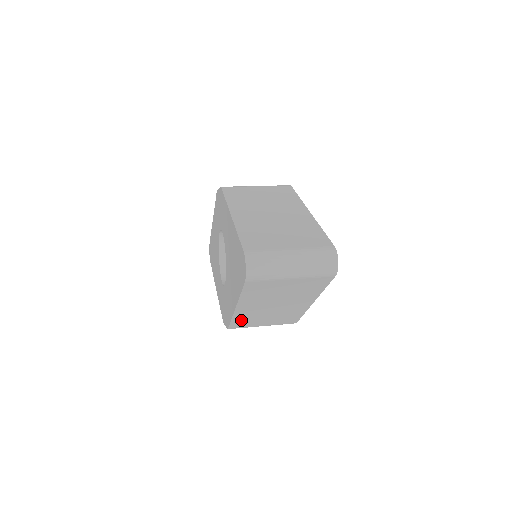
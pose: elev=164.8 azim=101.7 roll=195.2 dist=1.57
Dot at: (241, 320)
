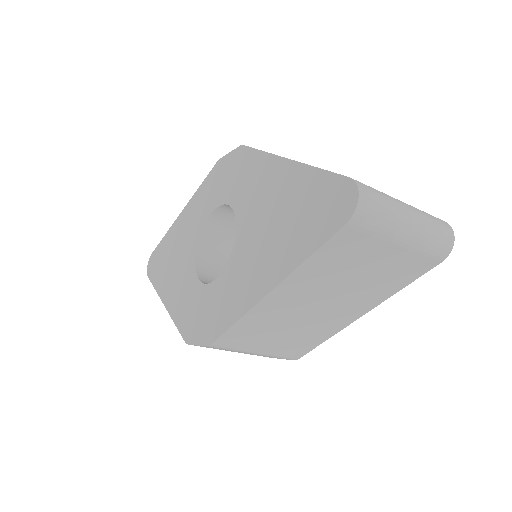
Dot at: (246, 328)
